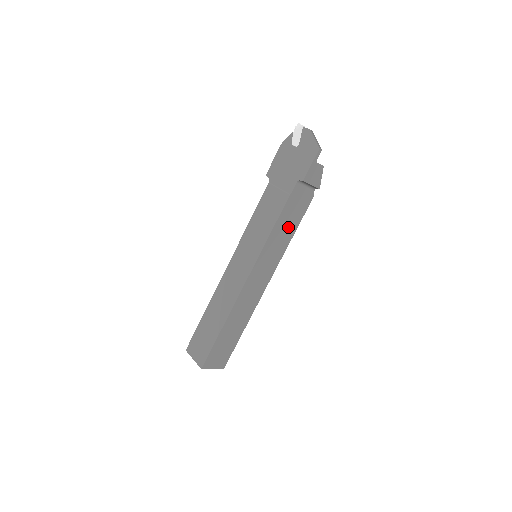
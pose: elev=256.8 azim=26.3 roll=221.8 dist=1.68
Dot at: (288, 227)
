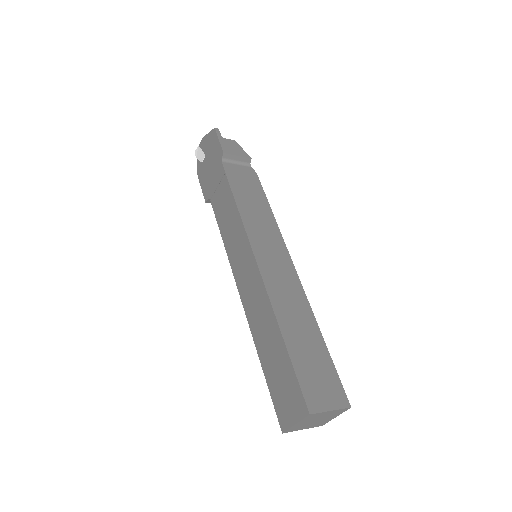
Dot at: (255, 202)
